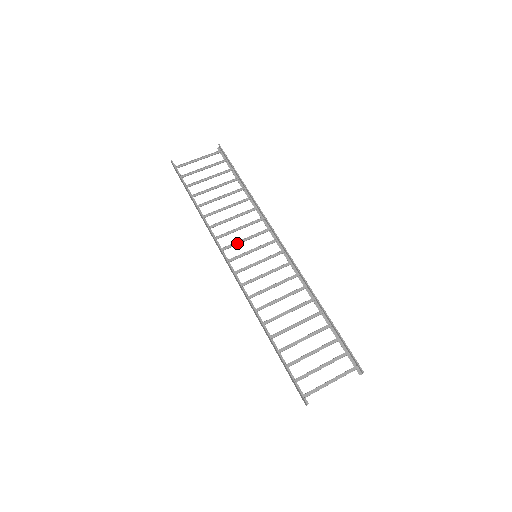
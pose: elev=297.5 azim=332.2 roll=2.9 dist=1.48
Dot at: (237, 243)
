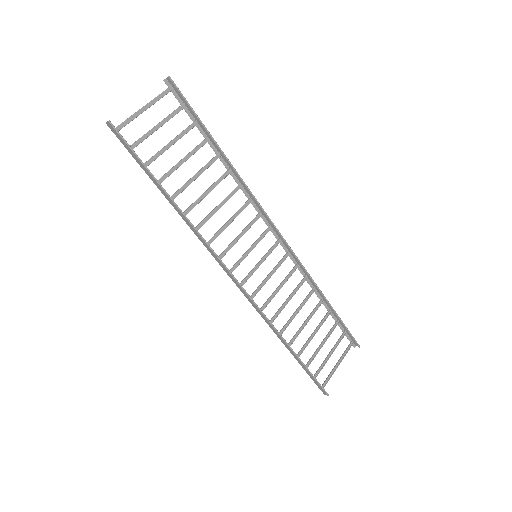
Dot at: (233, 245)
